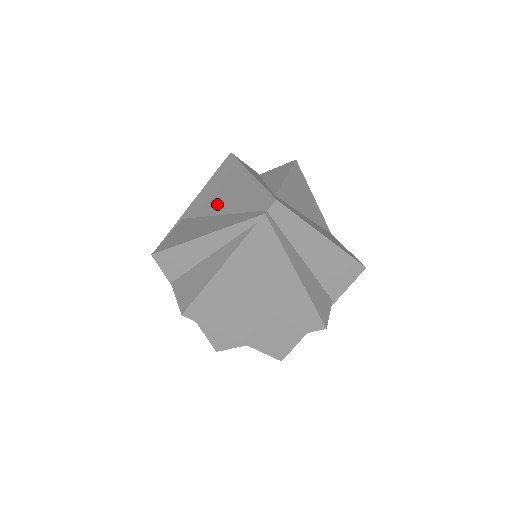
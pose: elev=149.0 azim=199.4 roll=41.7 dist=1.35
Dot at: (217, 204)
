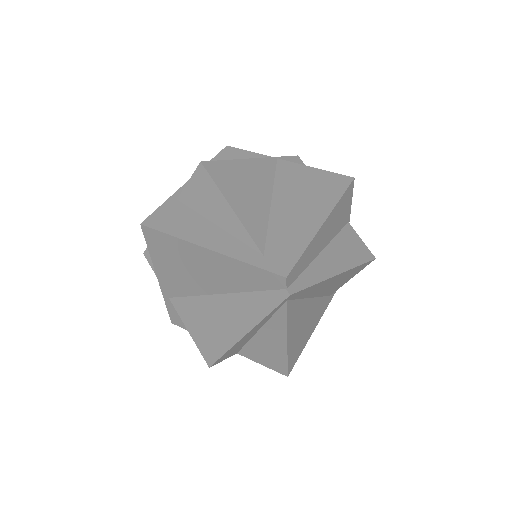
Dot at: (200, 284)
